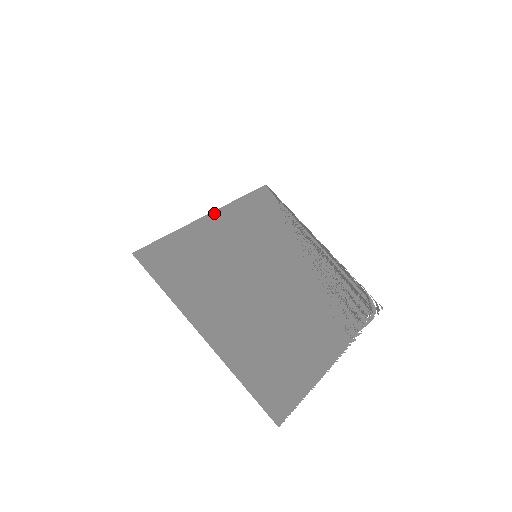
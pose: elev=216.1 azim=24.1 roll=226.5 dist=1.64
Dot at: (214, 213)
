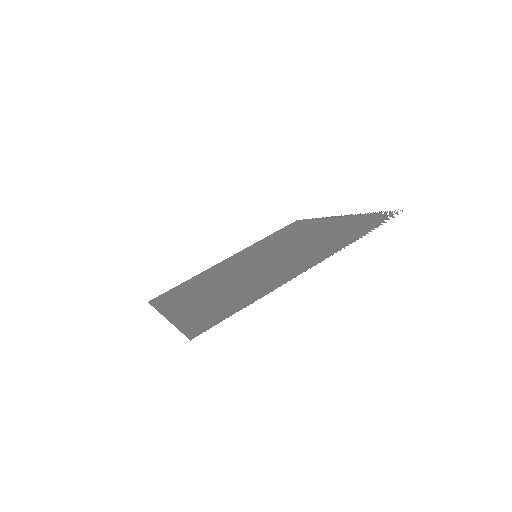
Dot at: occluded
